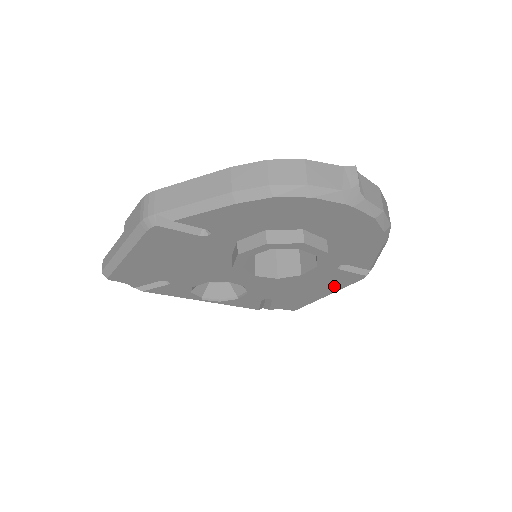
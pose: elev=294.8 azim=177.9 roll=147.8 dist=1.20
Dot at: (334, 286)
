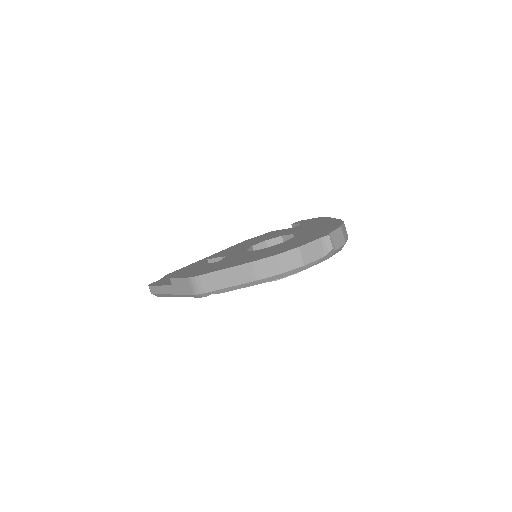
Dot at: occluded
